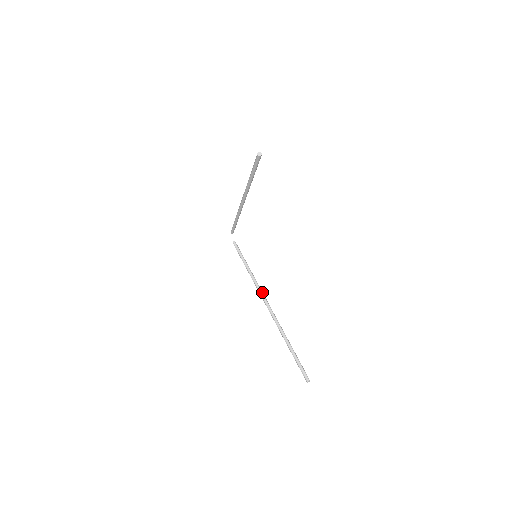
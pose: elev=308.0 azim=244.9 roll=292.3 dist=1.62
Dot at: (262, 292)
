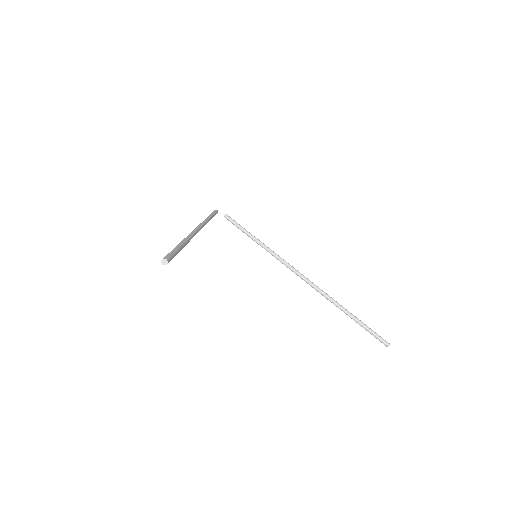
Dot at: (288, 265)
